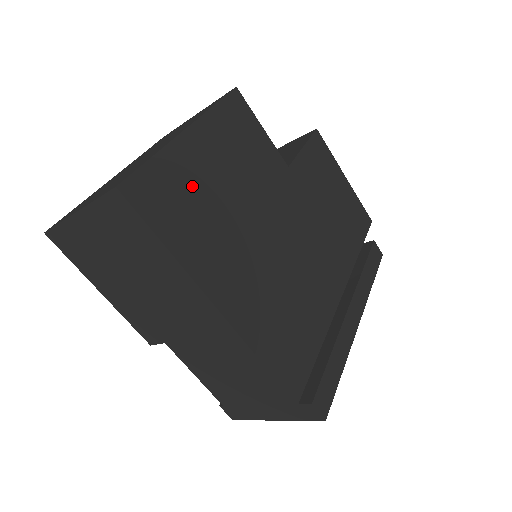
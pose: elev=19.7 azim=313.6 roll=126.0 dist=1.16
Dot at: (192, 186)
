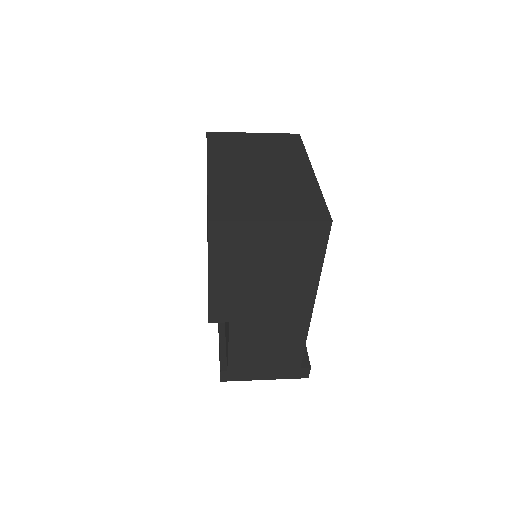
Dot at: occluded
